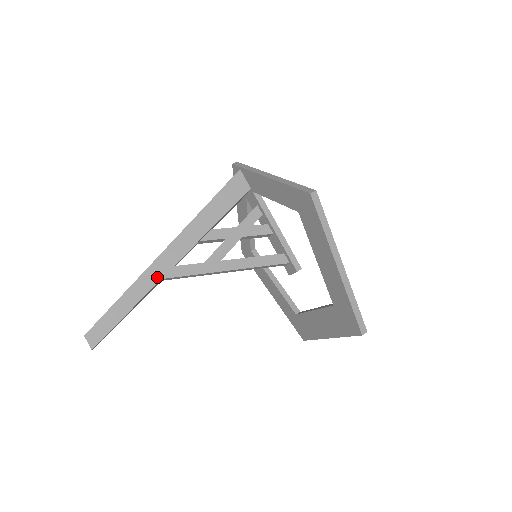
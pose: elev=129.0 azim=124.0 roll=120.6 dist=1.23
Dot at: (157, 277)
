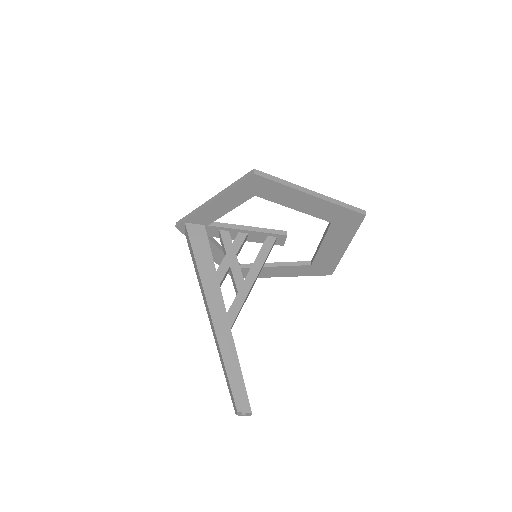
Dot at: (227, 331)
